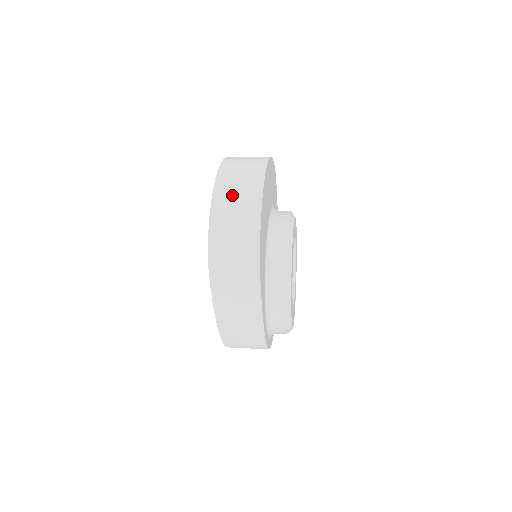
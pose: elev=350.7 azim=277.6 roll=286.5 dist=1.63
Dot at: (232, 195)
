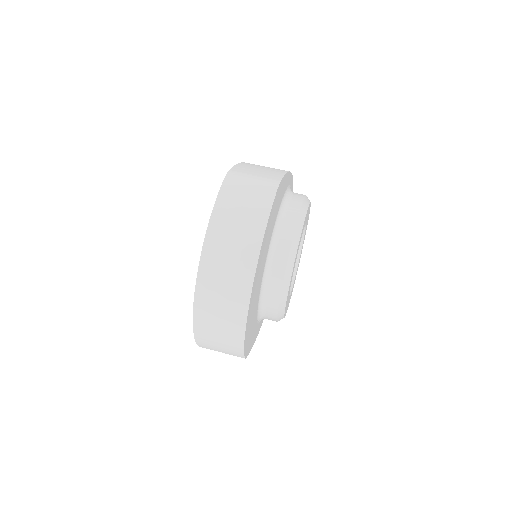
Dot at: (213, 324)
